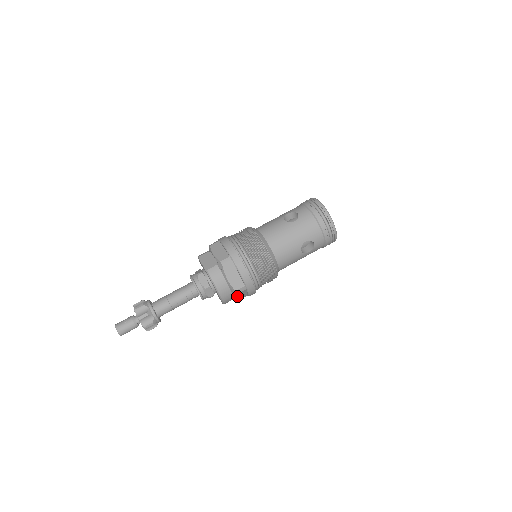
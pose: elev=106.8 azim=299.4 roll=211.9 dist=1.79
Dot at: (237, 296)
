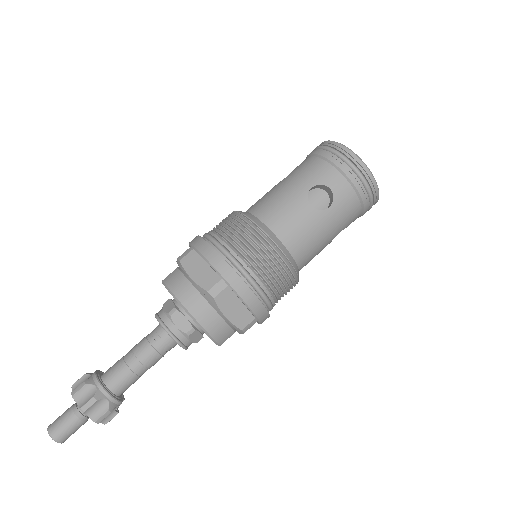
Dot at: (223, 309)
